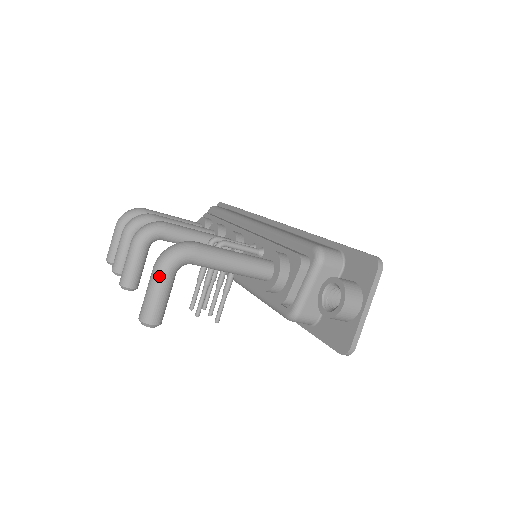
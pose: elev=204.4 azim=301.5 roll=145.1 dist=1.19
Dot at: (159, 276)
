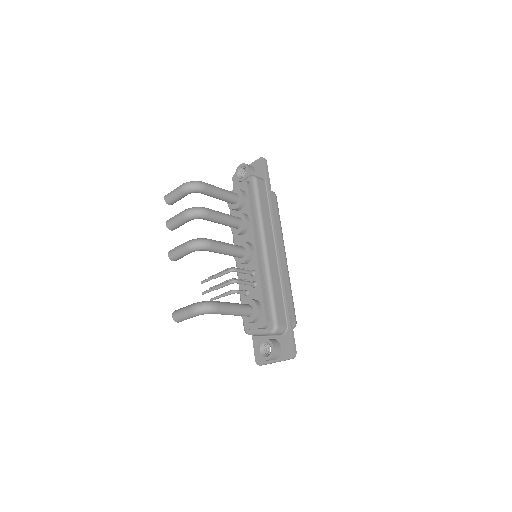
Dot at: (191, 315)
